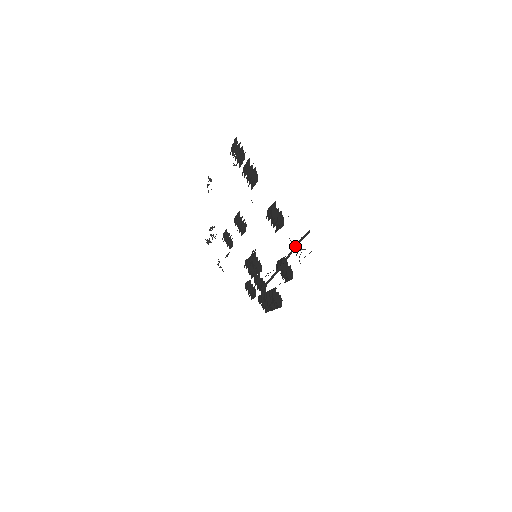
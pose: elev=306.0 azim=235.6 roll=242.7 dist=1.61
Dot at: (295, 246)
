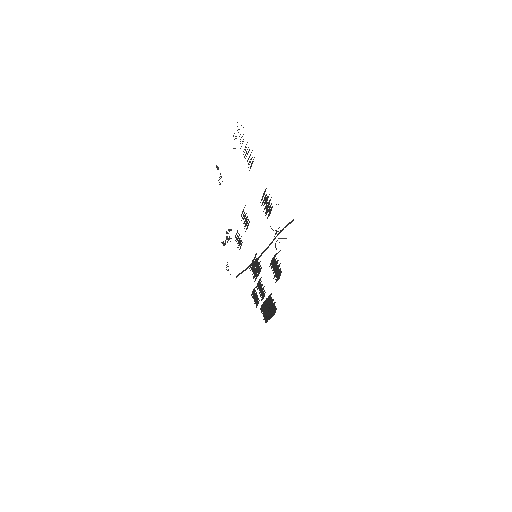
Dot at: (277, 235)
